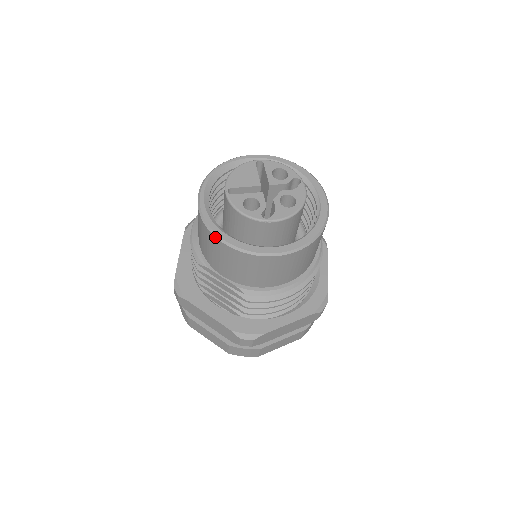
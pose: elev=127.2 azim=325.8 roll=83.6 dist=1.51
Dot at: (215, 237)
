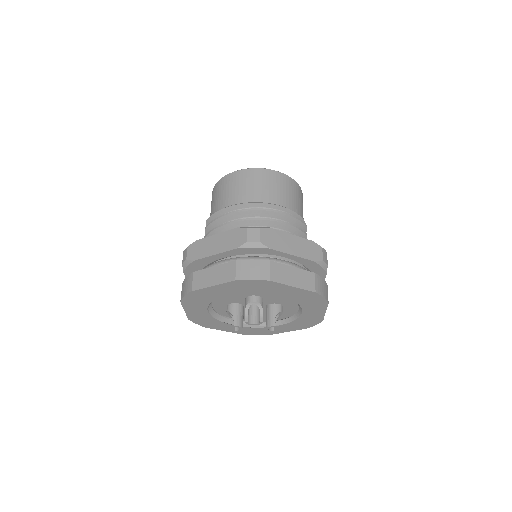
Dot at: occluded
